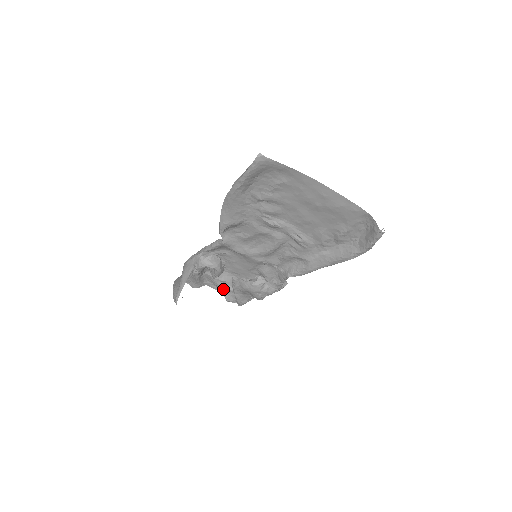
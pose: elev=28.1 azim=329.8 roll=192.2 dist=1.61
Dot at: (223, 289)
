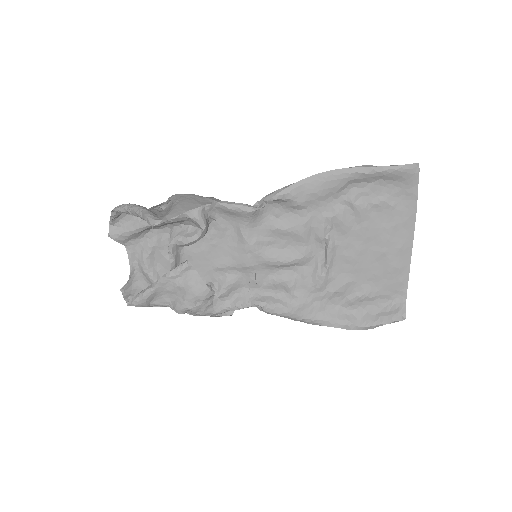
Dot at: (144, 267)
